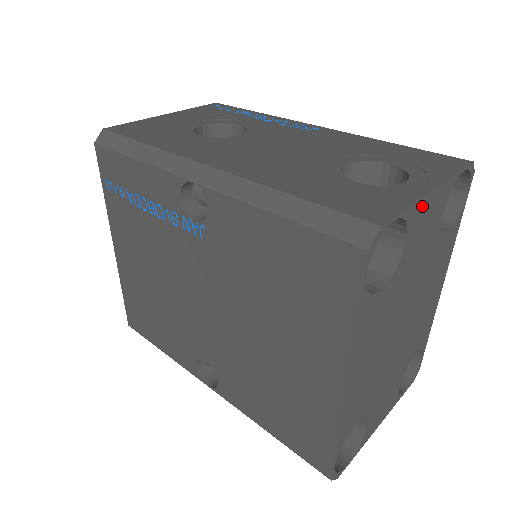
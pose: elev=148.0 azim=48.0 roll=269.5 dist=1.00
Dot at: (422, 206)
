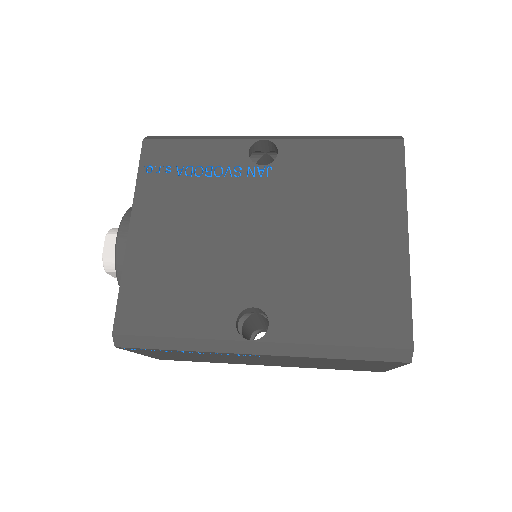
Dot at: occluded
